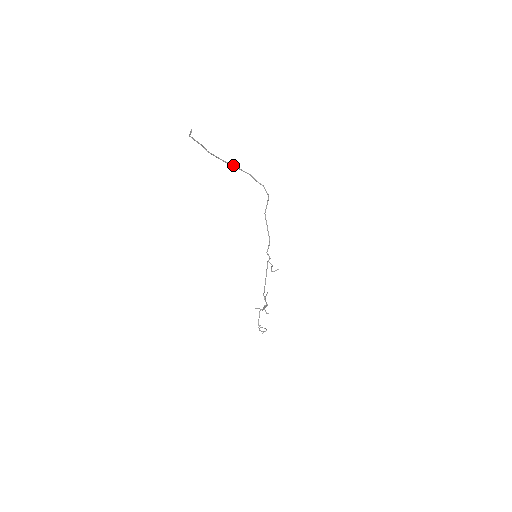
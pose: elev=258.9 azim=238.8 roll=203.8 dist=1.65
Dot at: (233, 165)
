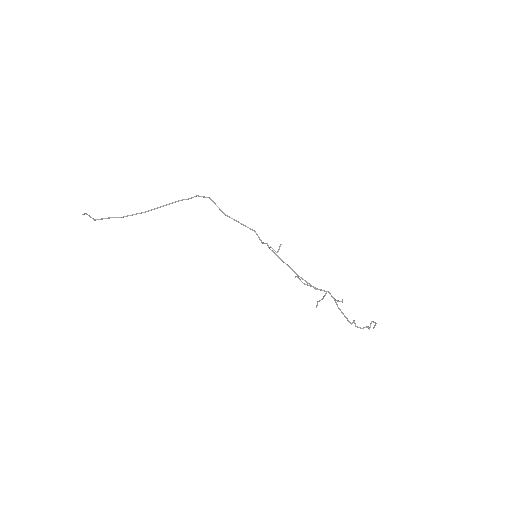
Dot at: (157, 208)
